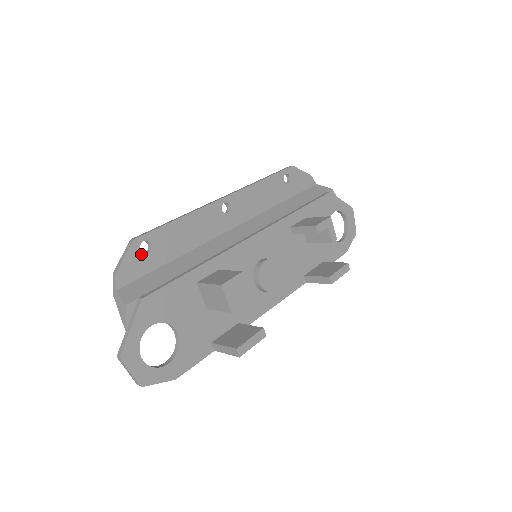
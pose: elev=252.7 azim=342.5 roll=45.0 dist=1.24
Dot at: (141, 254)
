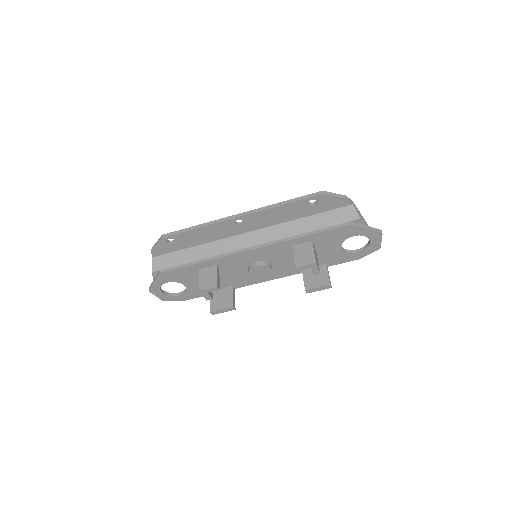
Dot at: (168, 244)
